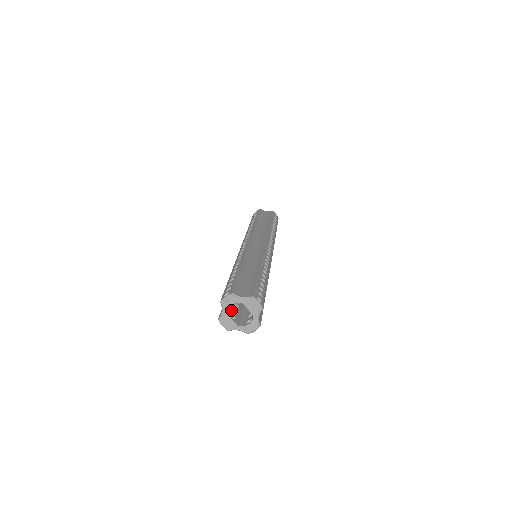
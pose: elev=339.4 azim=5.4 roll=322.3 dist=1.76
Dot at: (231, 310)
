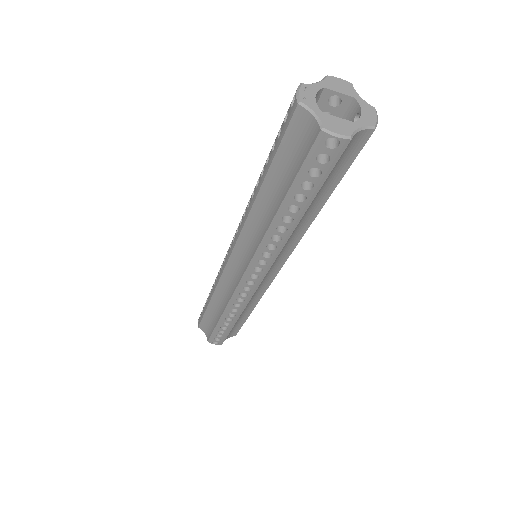
Dot at: occluded
